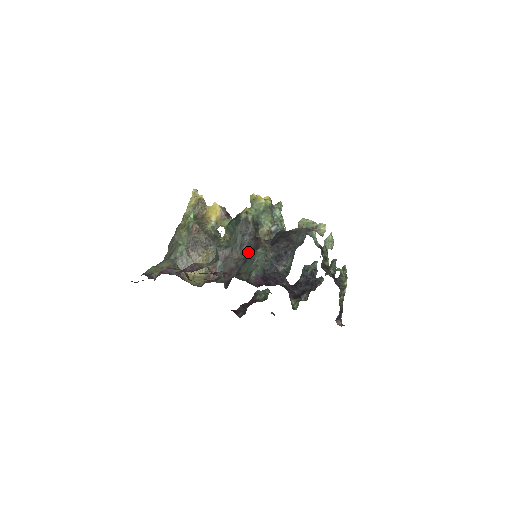
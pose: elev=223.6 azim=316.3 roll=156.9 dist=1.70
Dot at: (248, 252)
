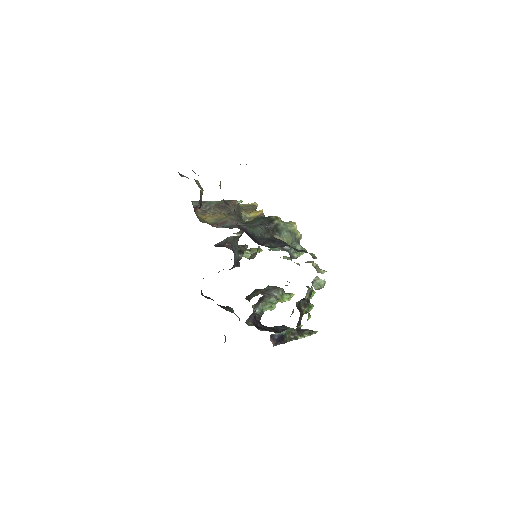
Dot at: occluded
